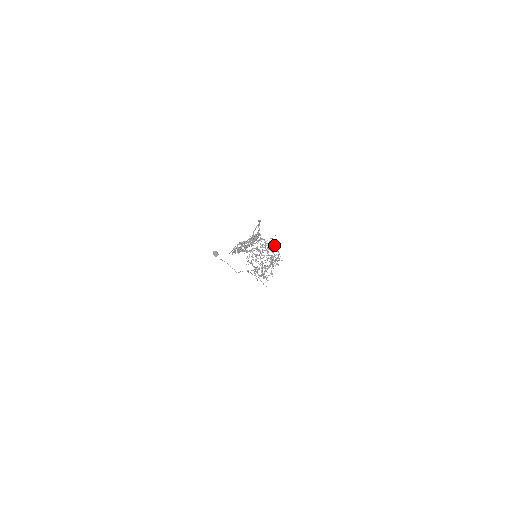
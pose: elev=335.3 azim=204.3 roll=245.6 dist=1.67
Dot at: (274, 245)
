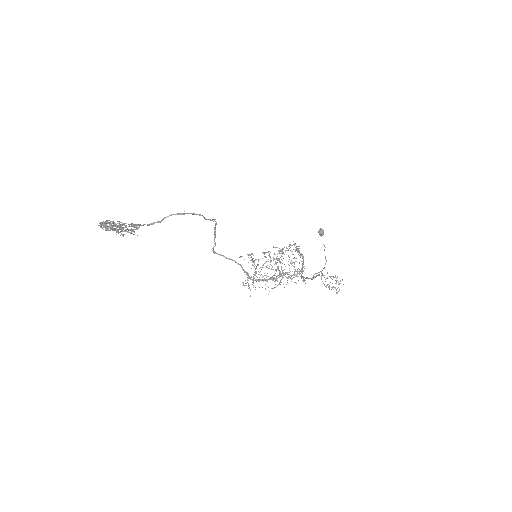
Dot at: occluded
